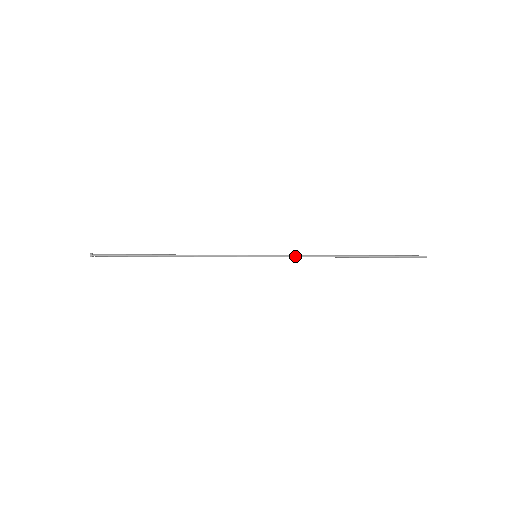
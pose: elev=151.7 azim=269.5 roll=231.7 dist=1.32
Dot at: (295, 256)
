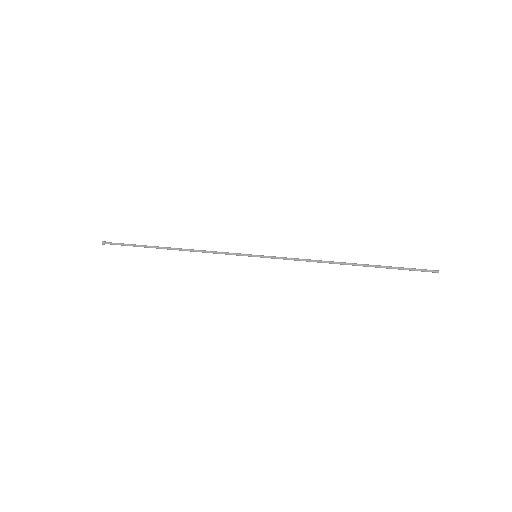
Dot at: (295, 260)
